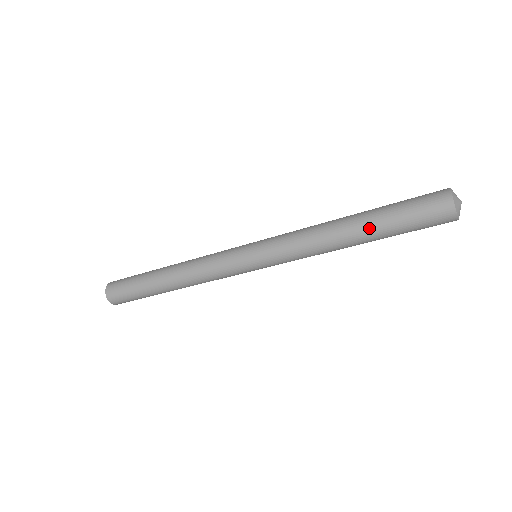
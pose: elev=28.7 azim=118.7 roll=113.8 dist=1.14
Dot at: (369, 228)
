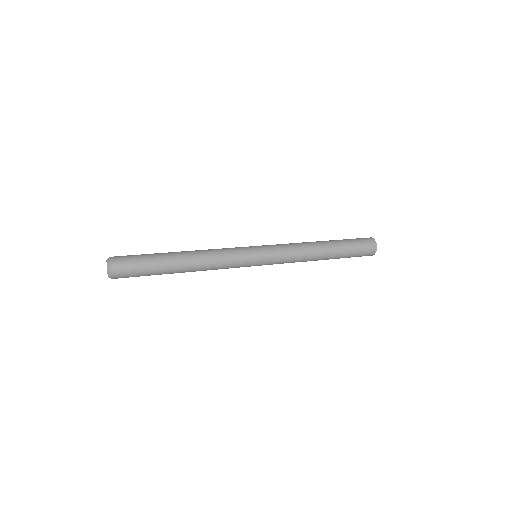
Dot at: occluded
